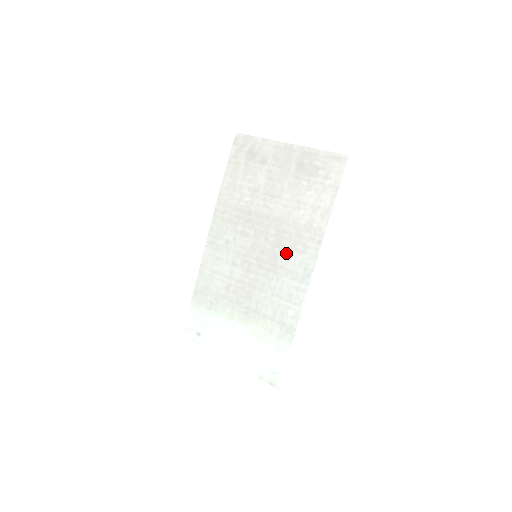
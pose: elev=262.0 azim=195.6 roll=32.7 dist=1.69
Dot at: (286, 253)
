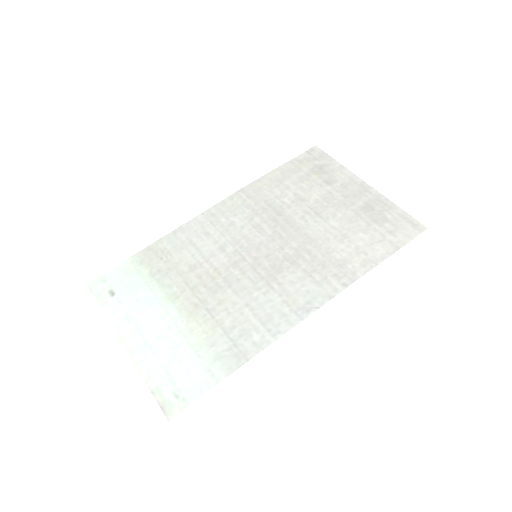
Dot at: (296, 273)
